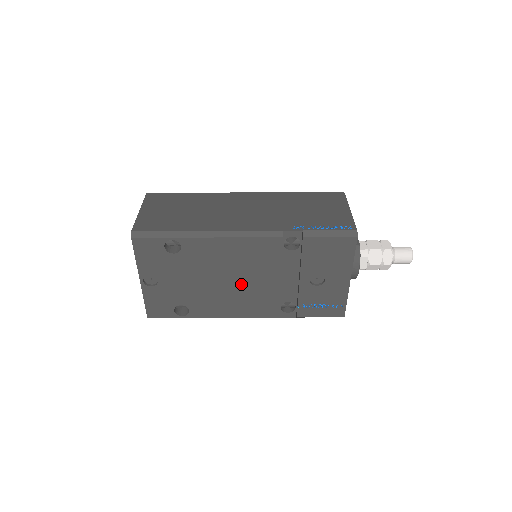
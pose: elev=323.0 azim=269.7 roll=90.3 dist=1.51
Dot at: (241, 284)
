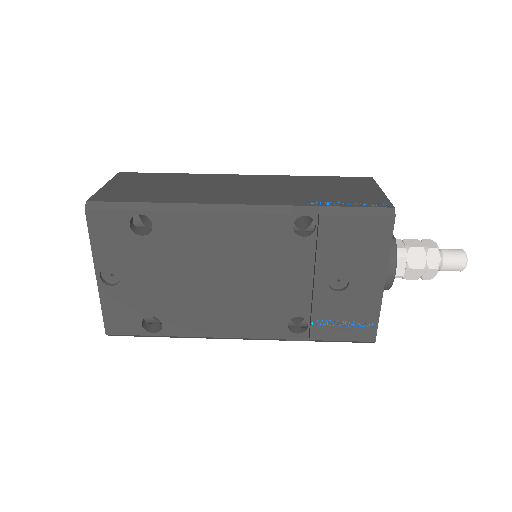
Dot at: (233, 286)
